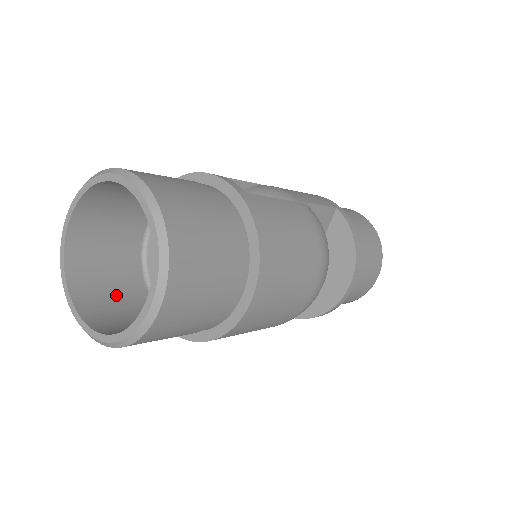
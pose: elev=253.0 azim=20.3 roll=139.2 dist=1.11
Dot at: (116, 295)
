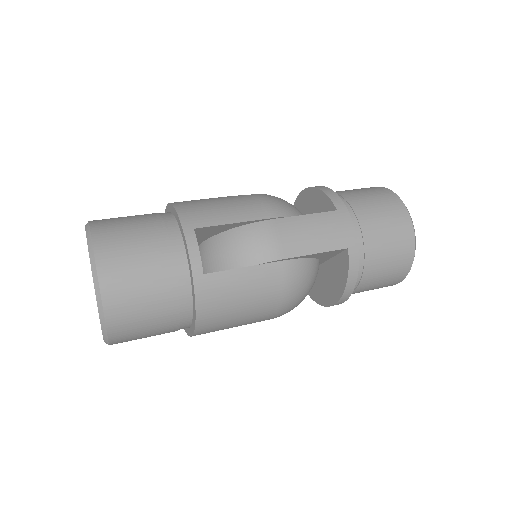
Dot at: occluded
